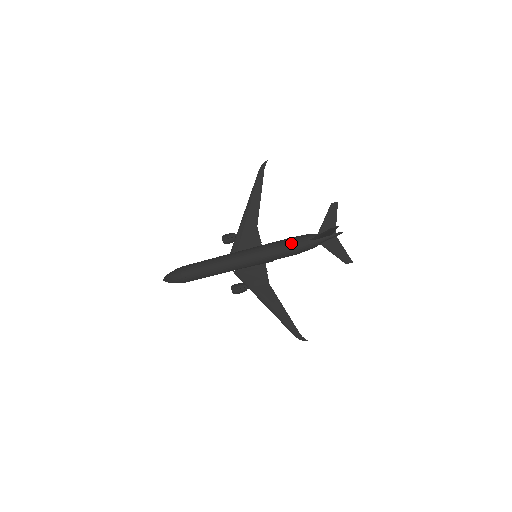
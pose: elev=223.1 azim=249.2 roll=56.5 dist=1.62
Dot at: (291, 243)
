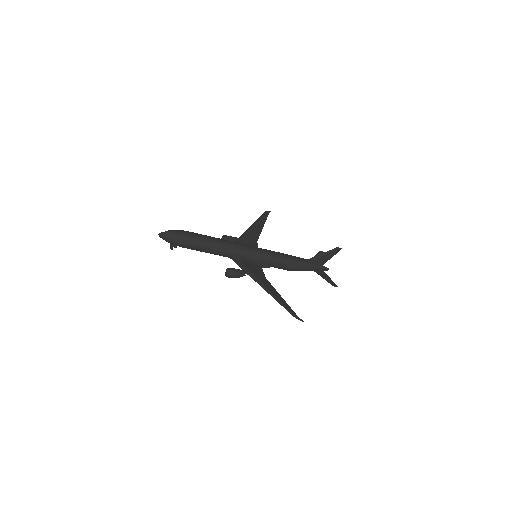
Dot at: (292, 256)
